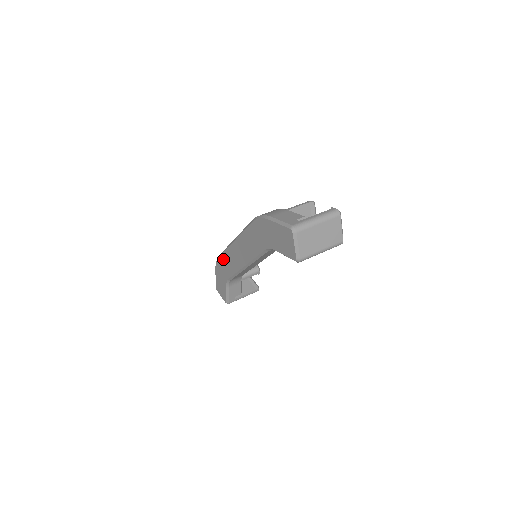
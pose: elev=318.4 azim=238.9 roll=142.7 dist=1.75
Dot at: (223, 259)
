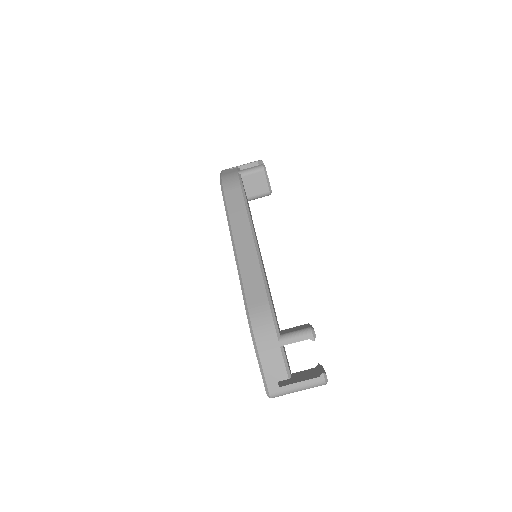
Dot at: occluded
